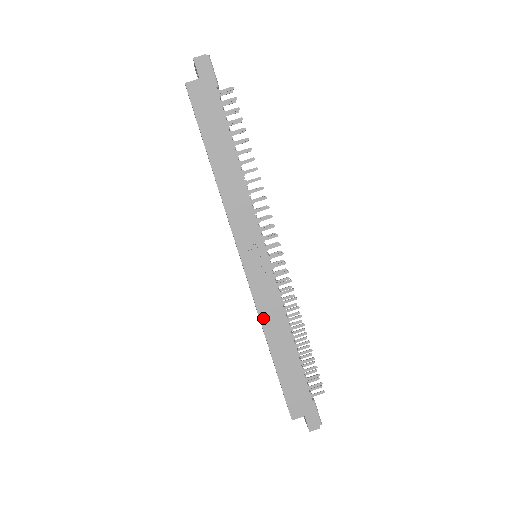
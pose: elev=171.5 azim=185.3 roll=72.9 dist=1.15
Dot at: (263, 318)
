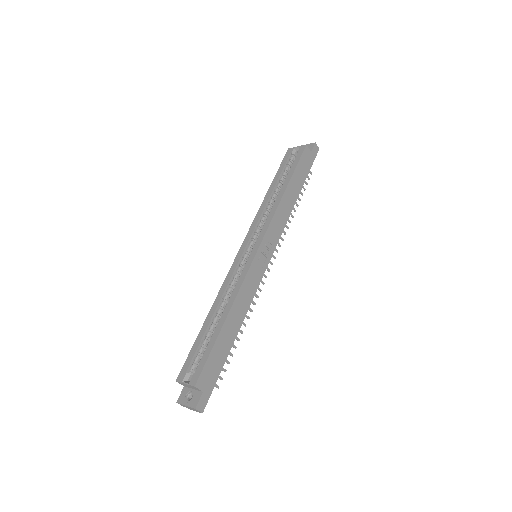
Dot at: (241, 292)
